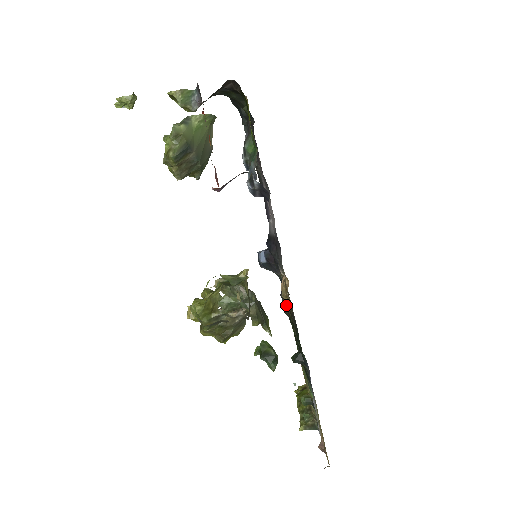
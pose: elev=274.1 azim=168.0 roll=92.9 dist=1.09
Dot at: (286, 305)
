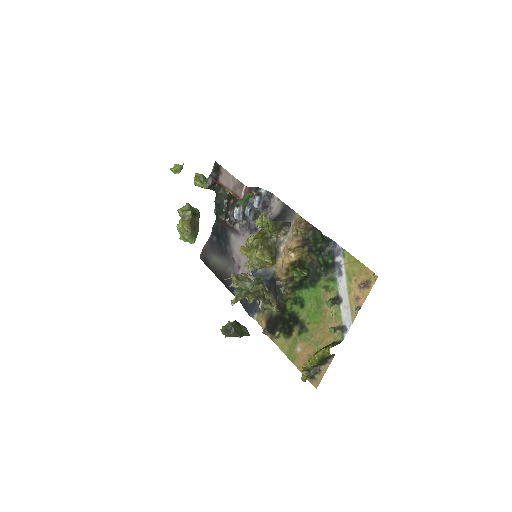
Dot at: (282, 287)
